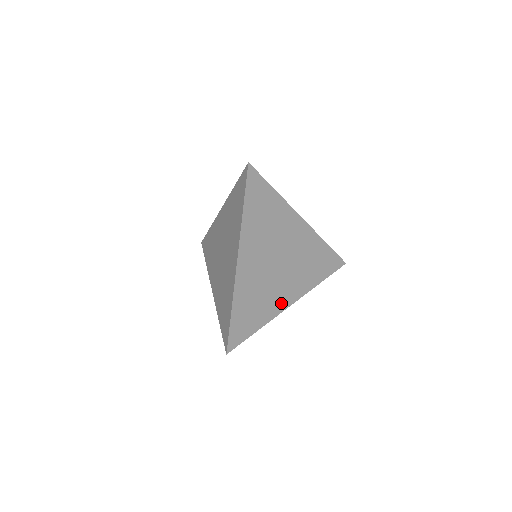
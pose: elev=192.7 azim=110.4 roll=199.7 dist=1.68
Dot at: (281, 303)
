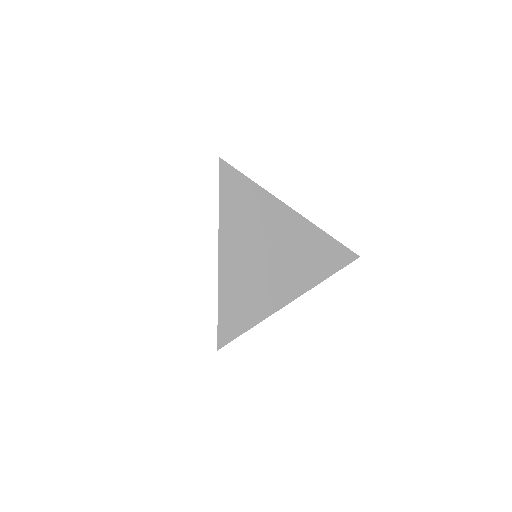
Dot at: (279, 298)
